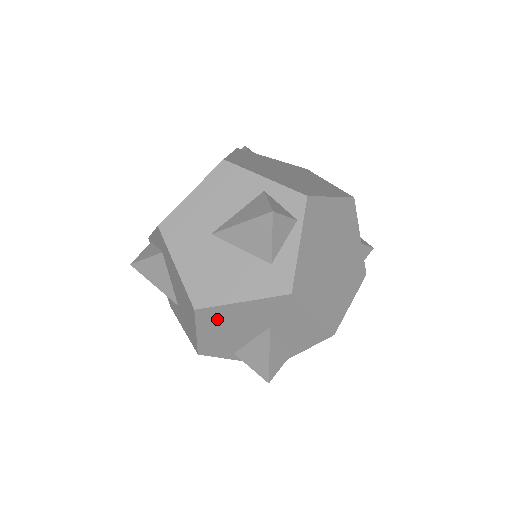
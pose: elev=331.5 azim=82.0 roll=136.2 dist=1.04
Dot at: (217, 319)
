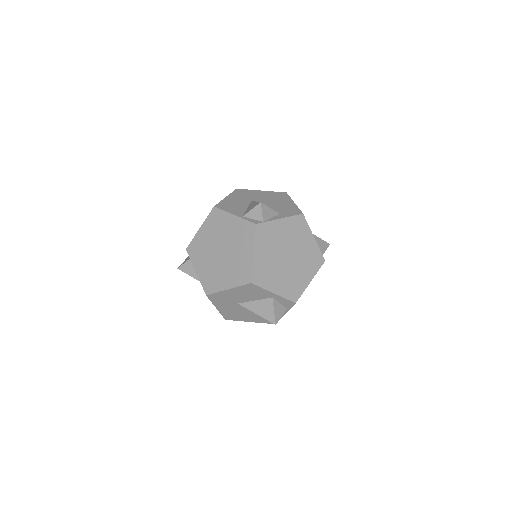
Dot at: occluded
